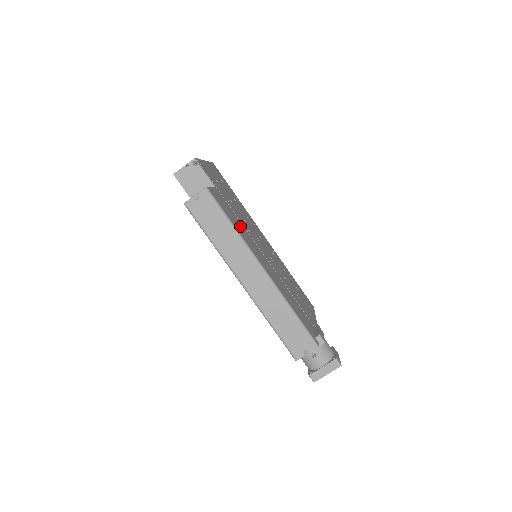
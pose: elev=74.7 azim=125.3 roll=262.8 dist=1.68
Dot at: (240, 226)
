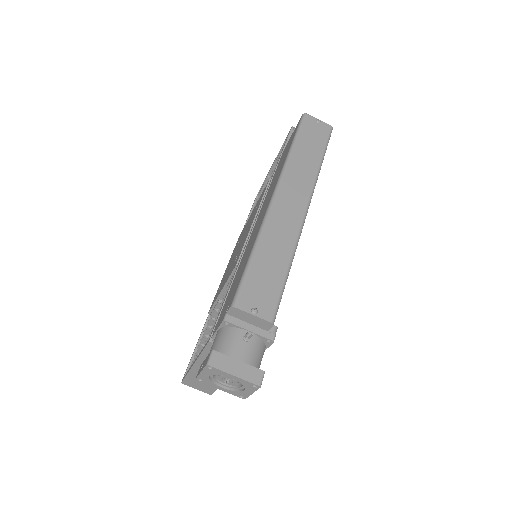
Dot at: occluded
